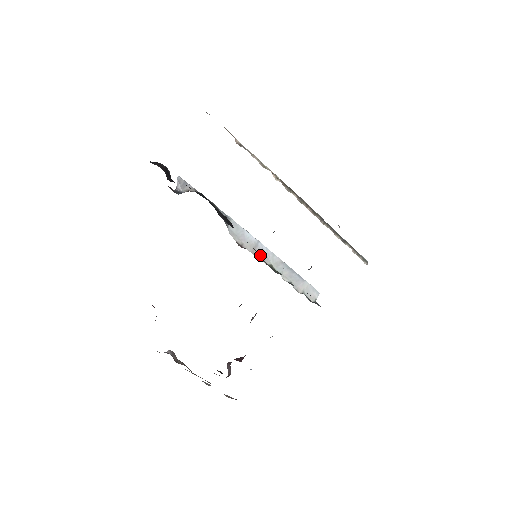
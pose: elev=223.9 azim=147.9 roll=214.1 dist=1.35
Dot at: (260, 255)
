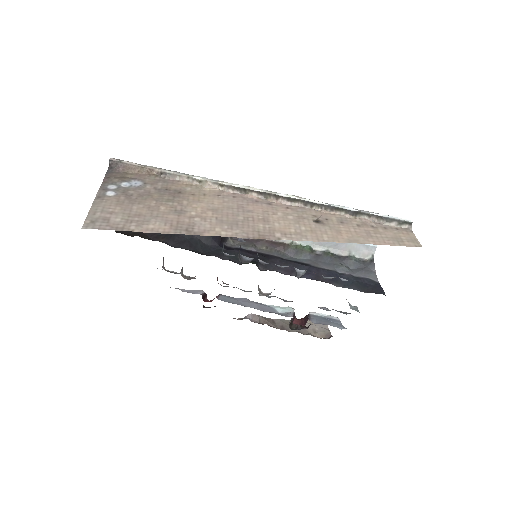
Dot at: occluded
